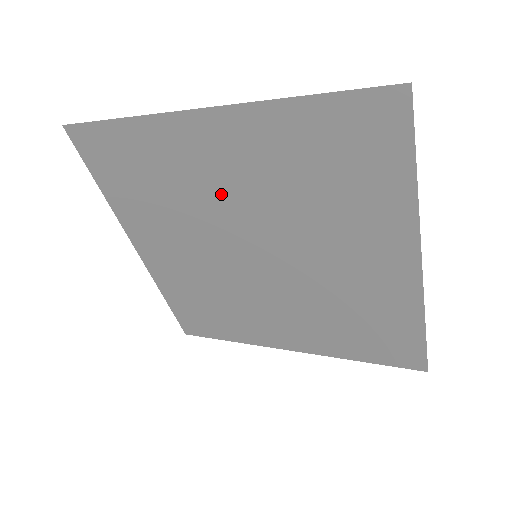
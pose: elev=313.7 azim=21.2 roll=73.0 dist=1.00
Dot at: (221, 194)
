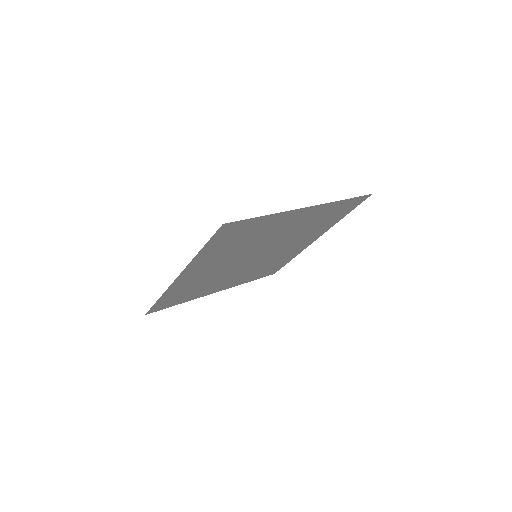
Dot at: (274, 236)
